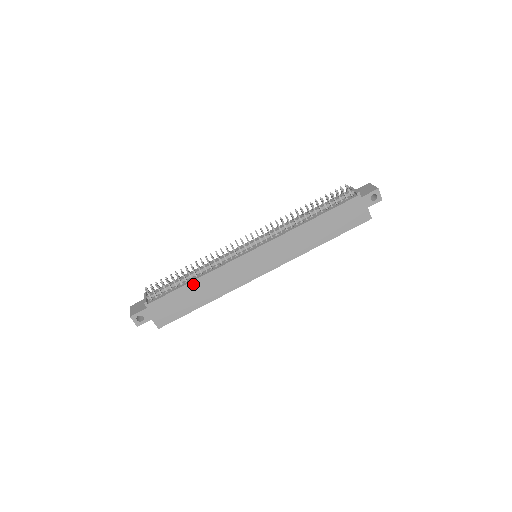
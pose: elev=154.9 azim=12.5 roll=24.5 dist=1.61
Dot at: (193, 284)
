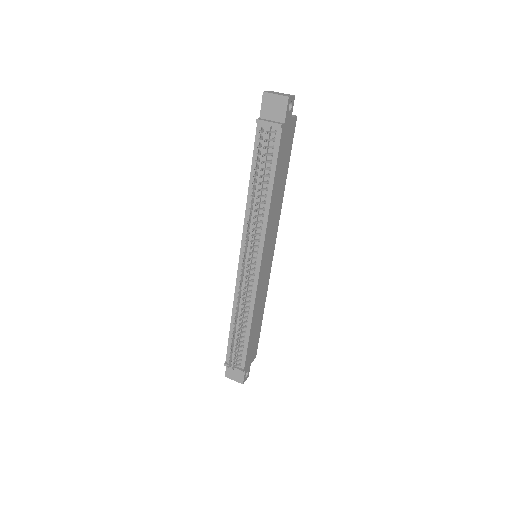
Dot at: (252, 327)
